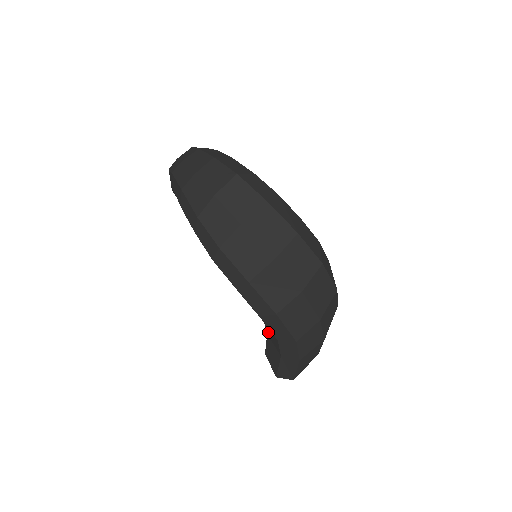
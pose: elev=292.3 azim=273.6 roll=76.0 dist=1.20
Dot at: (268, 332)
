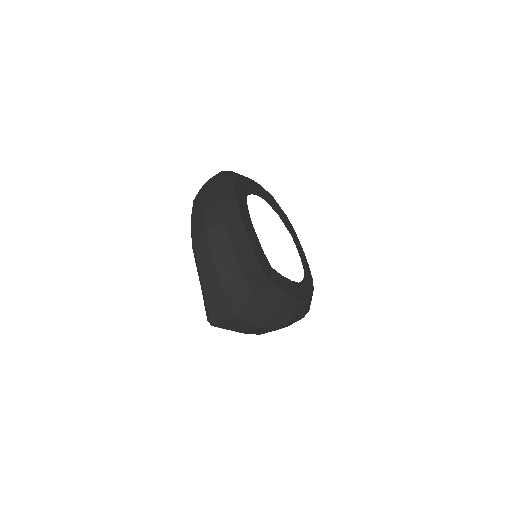
Dot at: occluded
